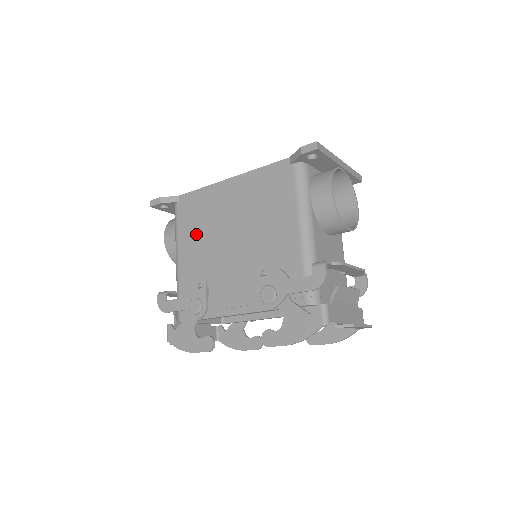
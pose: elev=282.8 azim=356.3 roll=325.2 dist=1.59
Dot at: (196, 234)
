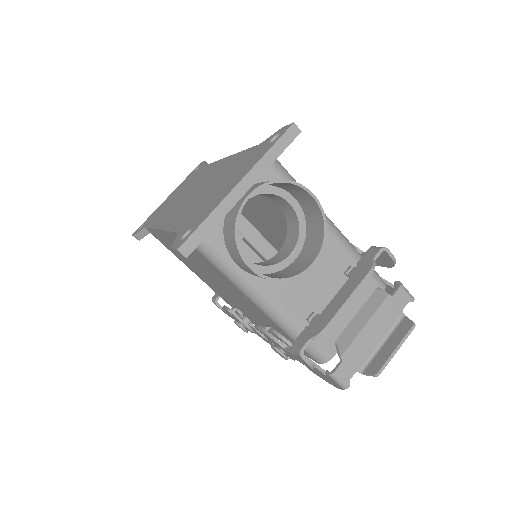
Dot at: (189, 265)
